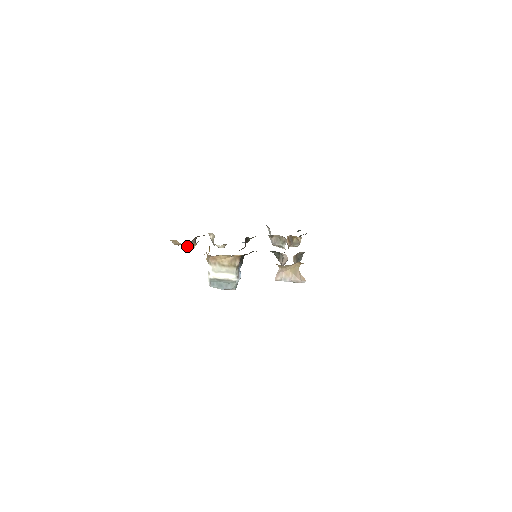
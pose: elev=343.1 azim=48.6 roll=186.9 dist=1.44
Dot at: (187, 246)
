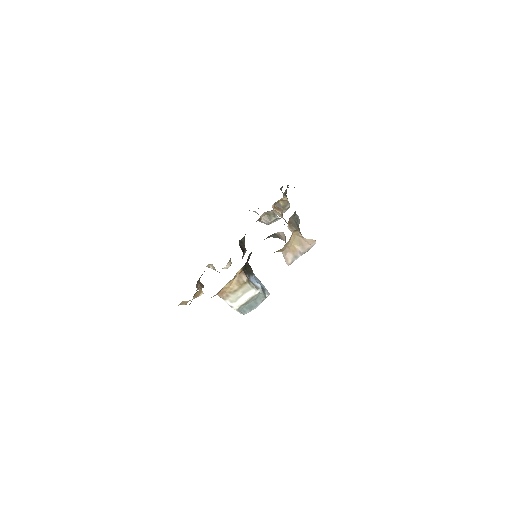
Dot at: (196, 297)
